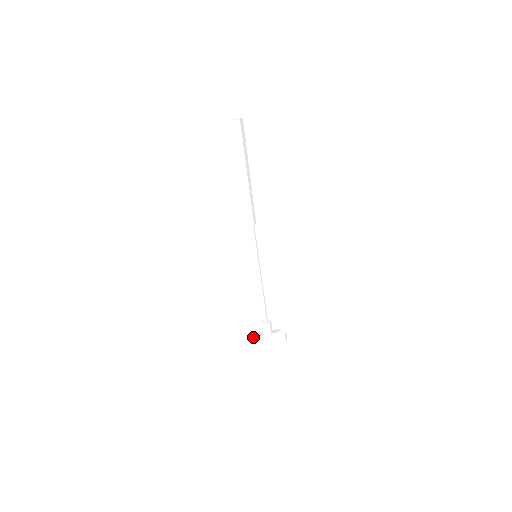
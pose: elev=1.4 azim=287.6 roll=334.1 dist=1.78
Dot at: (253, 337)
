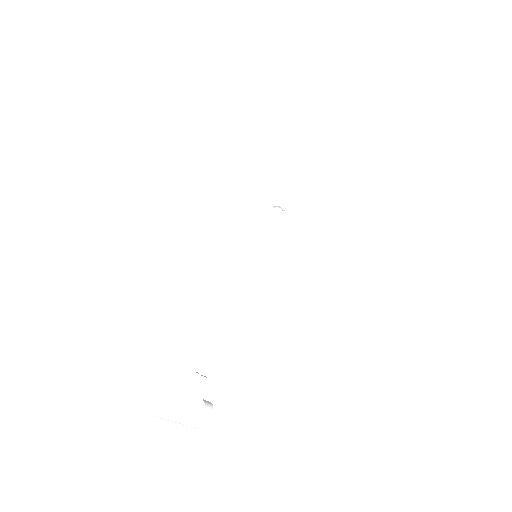
Dot at: occluded
